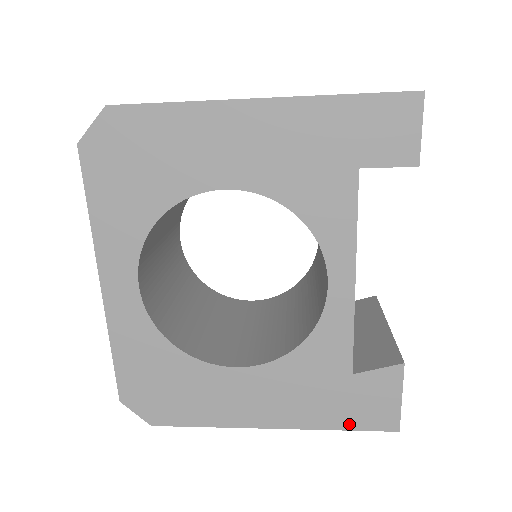
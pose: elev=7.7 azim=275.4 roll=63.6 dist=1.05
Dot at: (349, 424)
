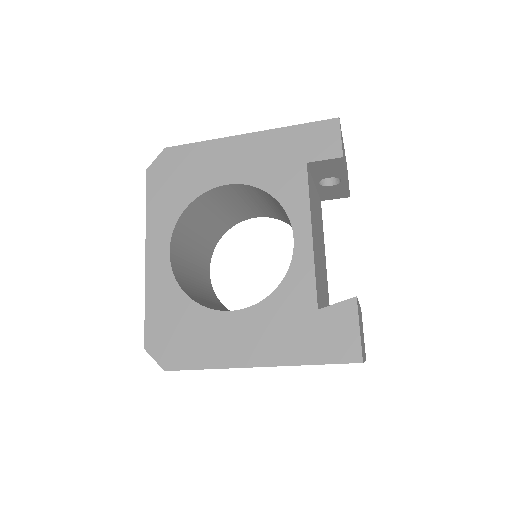
Dot at: (320, 358)
